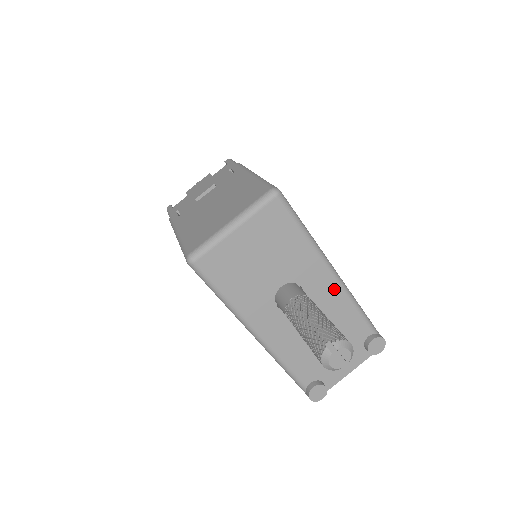
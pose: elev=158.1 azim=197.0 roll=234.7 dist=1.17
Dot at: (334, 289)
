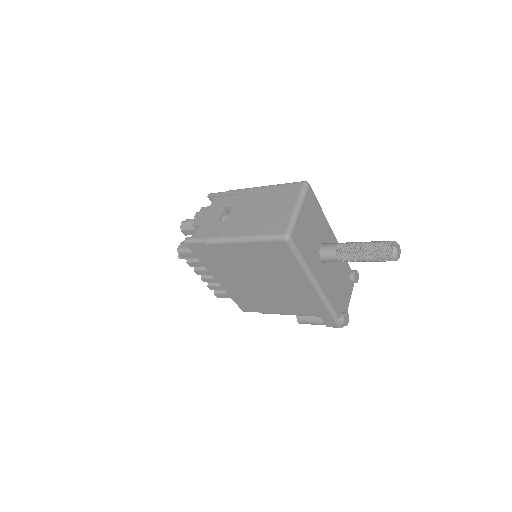
Dot at: occluded
